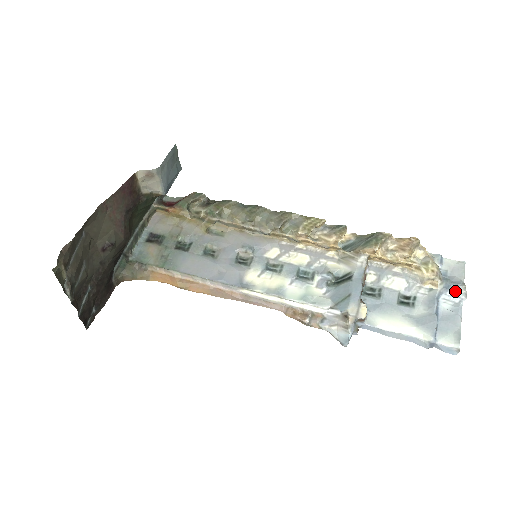
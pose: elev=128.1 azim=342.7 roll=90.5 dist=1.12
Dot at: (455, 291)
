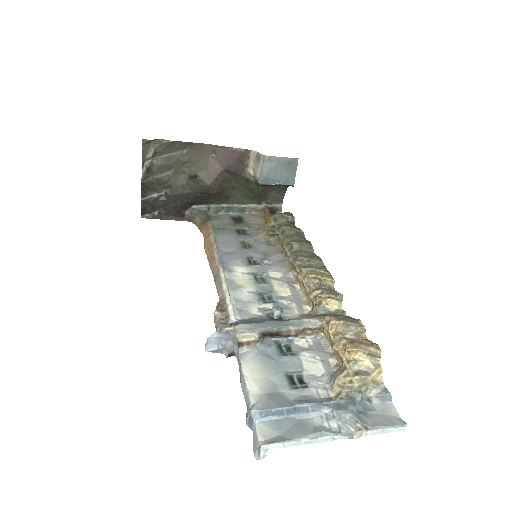
Dot at: (344, 417)
